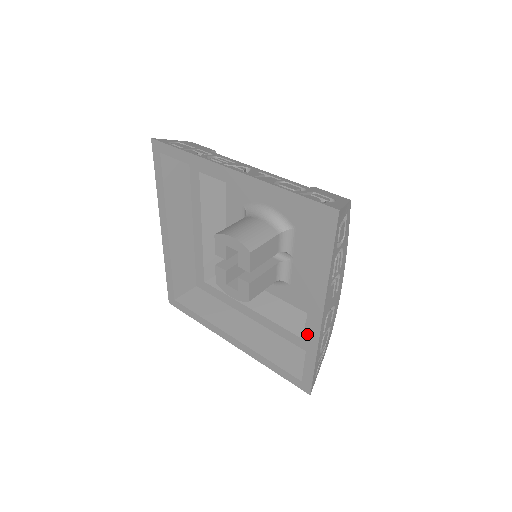
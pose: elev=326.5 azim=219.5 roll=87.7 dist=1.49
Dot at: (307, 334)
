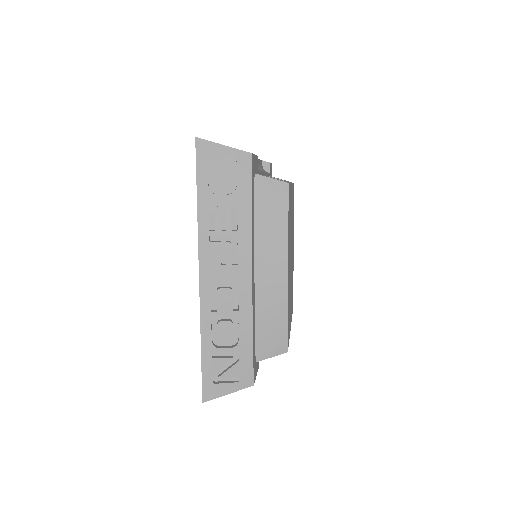
Dot at: occluded
